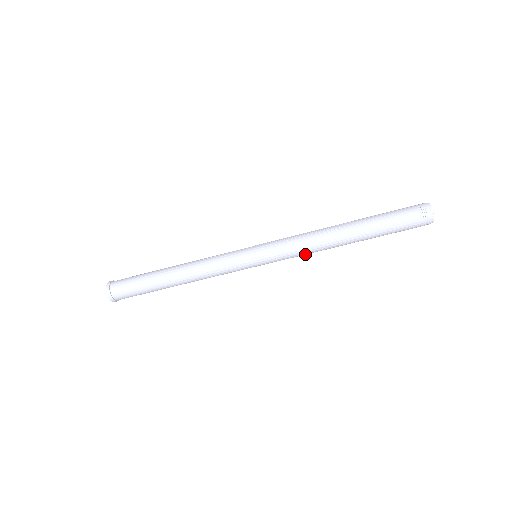
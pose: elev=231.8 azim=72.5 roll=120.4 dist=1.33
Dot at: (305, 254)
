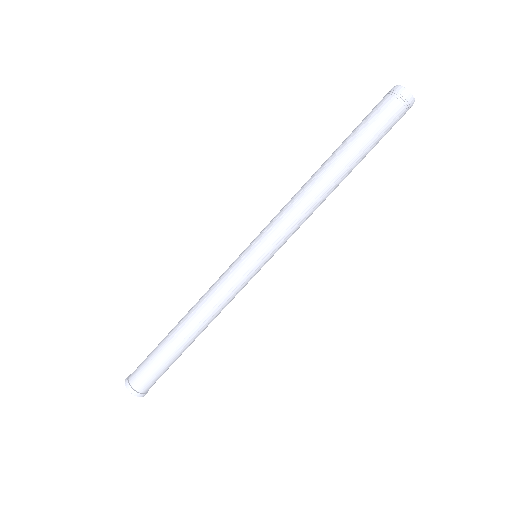
Dot at: (304, 221)
